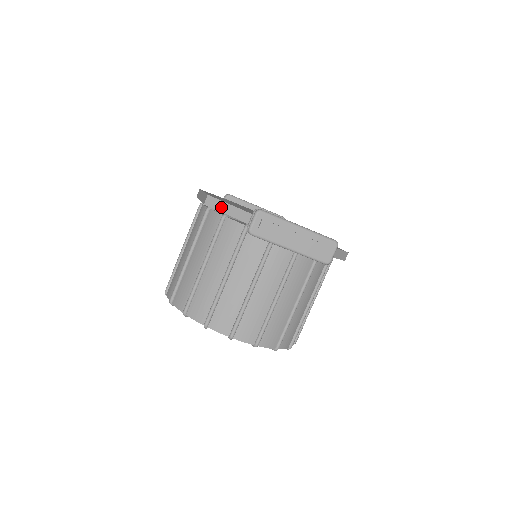
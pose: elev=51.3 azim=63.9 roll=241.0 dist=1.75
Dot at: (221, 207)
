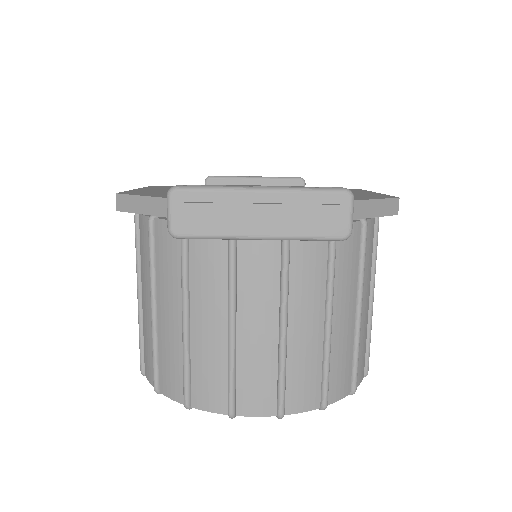
Dot at: (136, 206)
